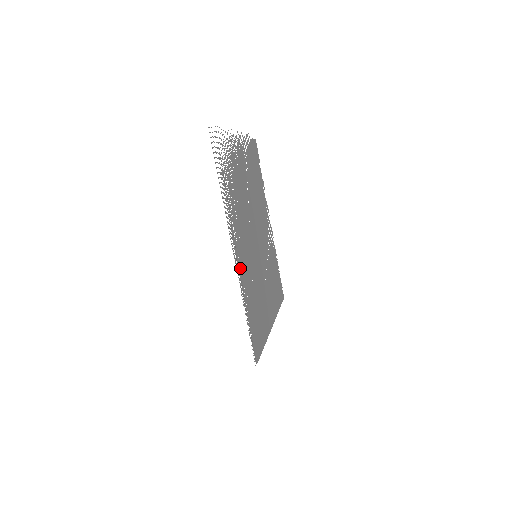
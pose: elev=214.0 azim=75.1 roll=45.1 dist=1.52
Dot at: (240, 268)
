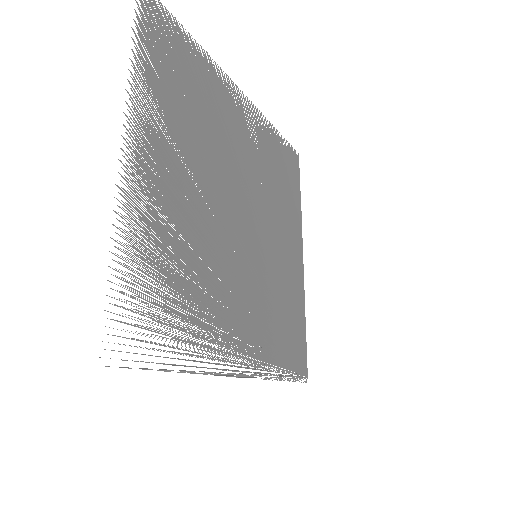
Dot at: (252, 357)
